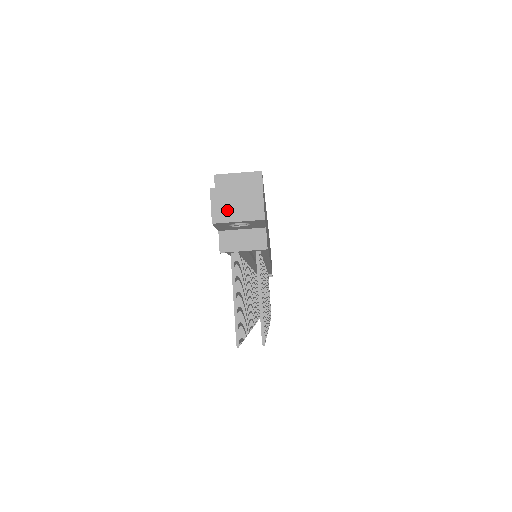
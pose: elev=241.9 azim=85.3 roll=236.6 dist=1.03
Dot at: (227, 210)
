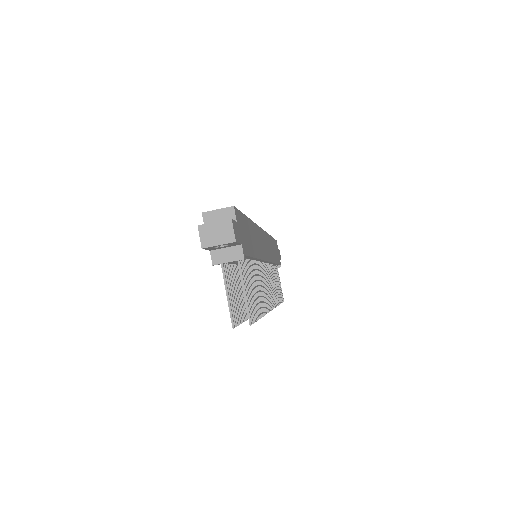
Dot at: (210, 238)
